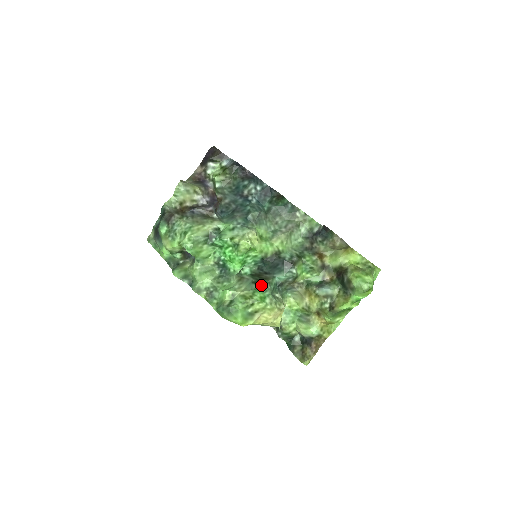
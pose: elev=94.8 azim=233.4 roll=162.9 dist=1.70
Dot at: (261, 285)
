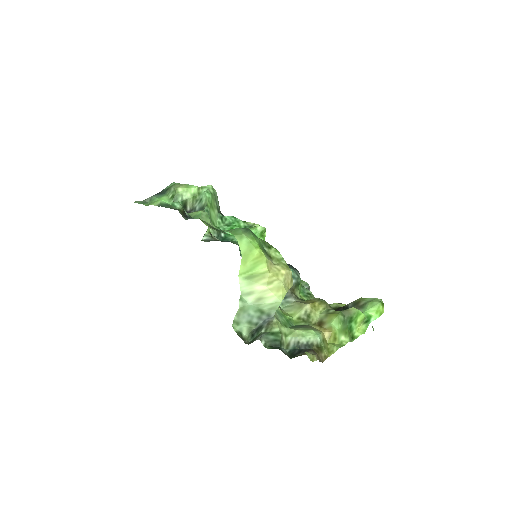
Dot at: occluded
